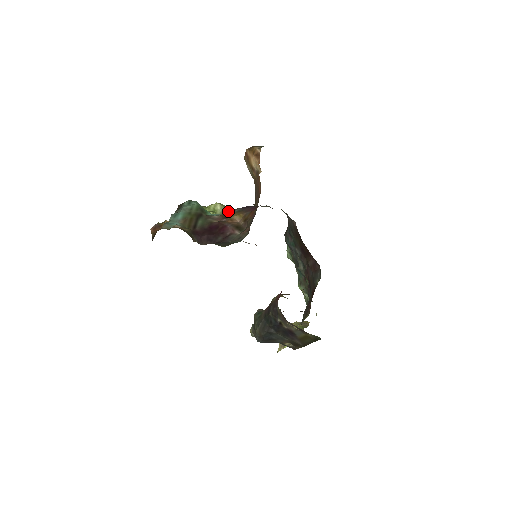
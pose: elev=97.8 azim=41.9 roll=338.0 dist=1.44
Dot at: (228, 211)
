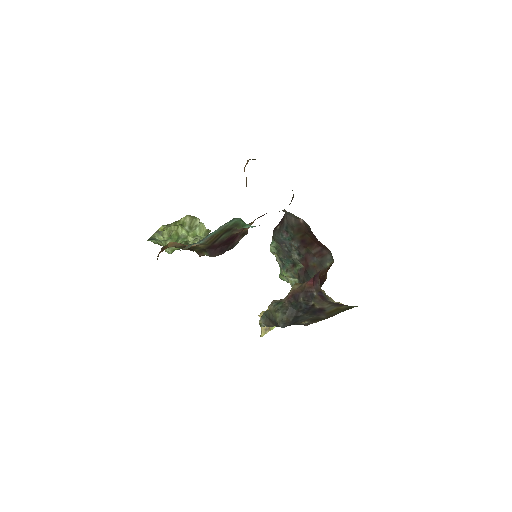
Dot at: (197, 221)
